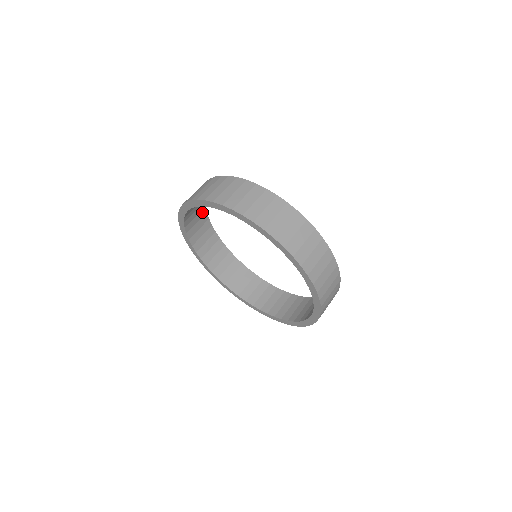
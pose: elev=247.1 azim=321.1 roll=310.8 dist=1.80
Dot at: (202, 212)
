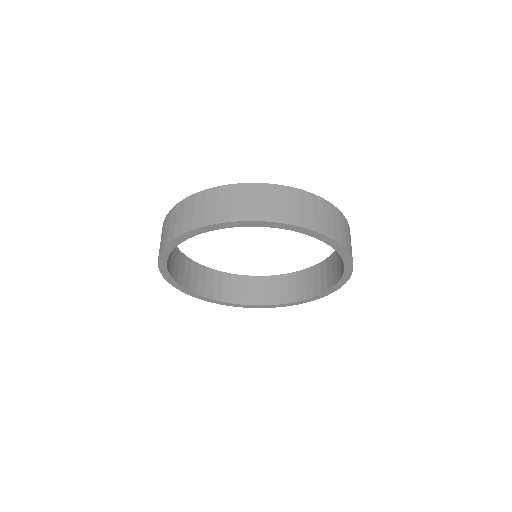
Dot at: occluded
